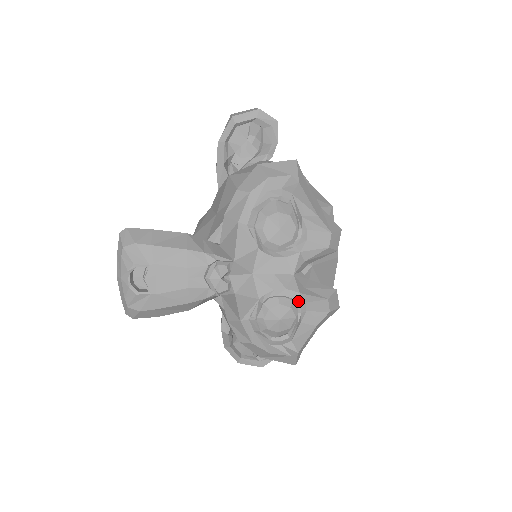
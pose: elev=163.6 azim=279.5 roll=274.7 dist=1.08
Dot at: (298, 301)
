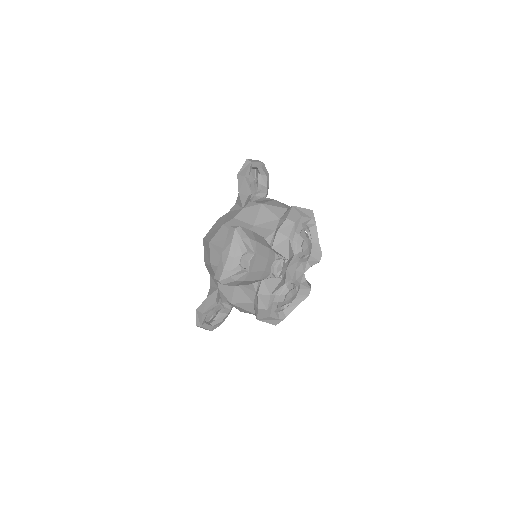
Dot at: (298, 288)
